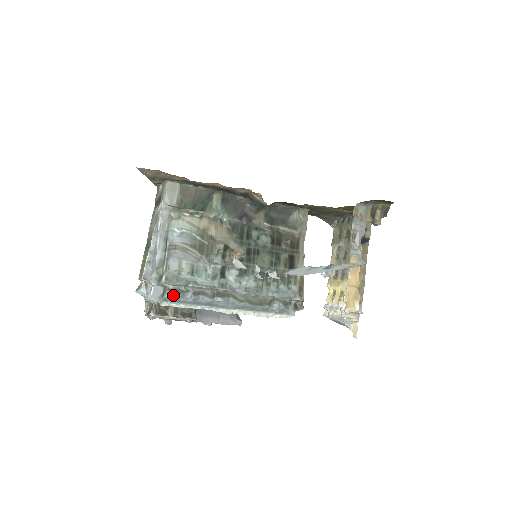
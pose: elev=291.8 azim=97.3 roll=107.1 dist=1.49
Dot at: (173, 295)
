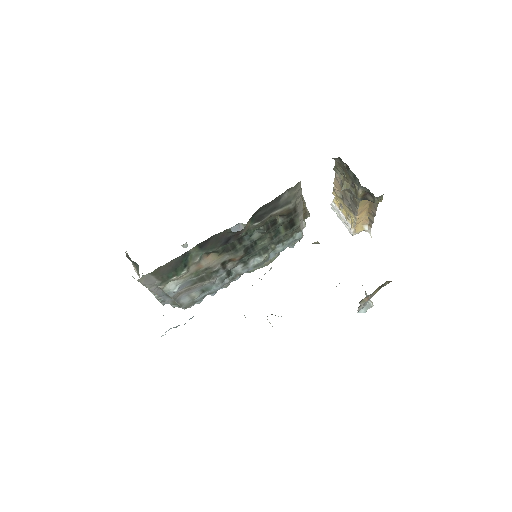
Dot at: (195, 303)
